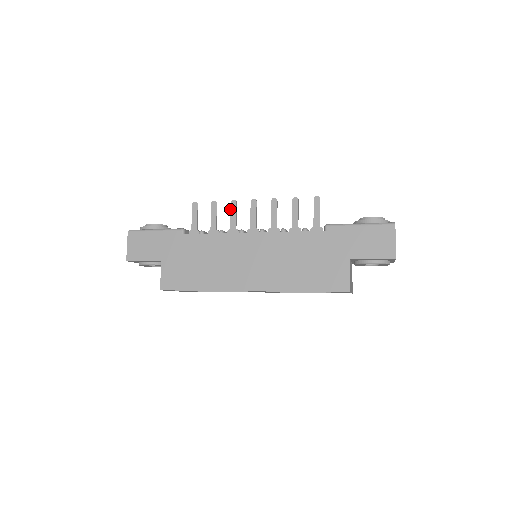
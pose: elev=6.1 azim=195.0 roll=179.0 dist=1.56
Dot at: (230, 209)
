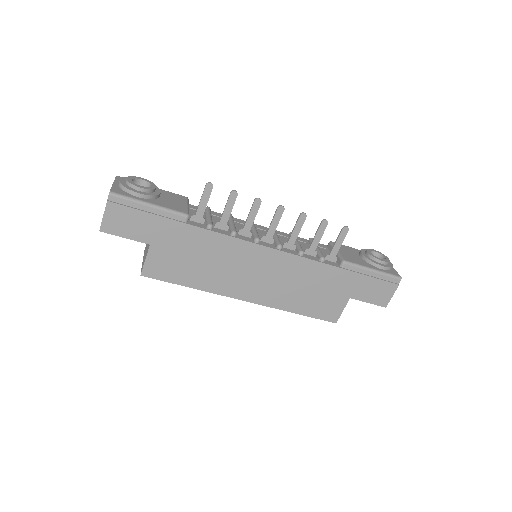
Dot at: (251, 208)
